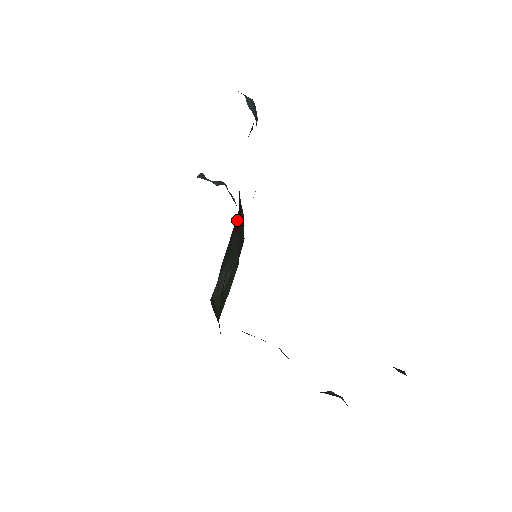
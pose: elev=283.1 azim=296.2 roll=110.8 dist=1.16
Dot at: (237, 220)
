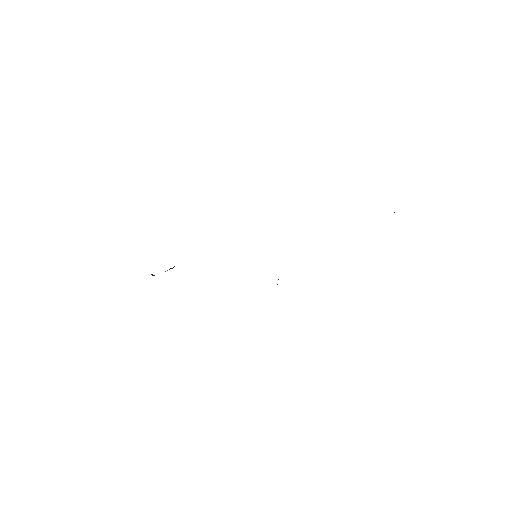
Dot at: occluded
